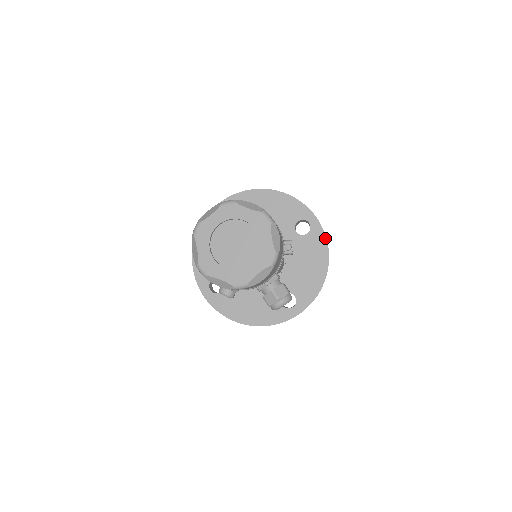
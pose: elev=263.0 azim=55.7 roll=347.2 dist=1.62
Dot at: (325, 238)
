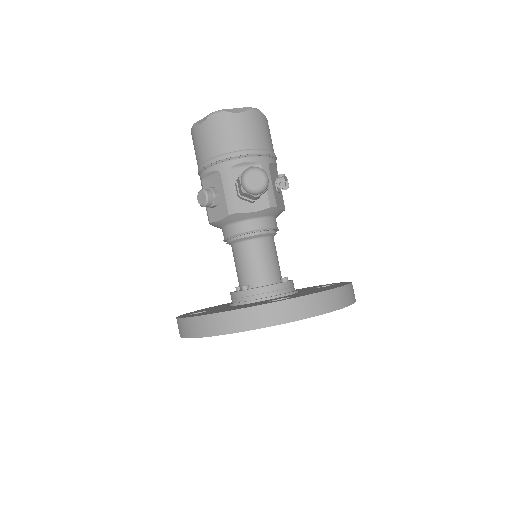
Dot at: occluded
